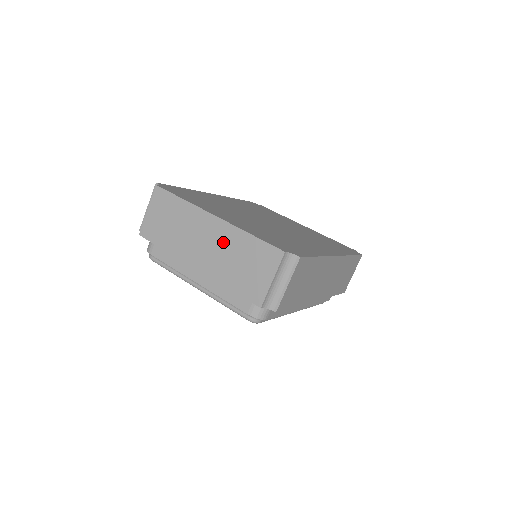
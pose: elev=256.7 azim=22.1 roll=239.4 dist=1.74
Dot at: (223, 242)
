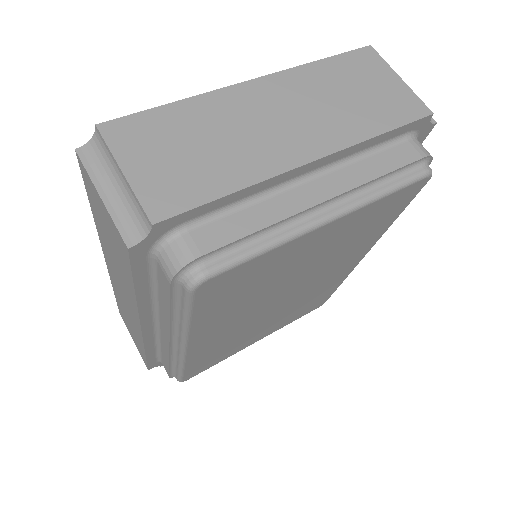
Dot at: (302, 96)
